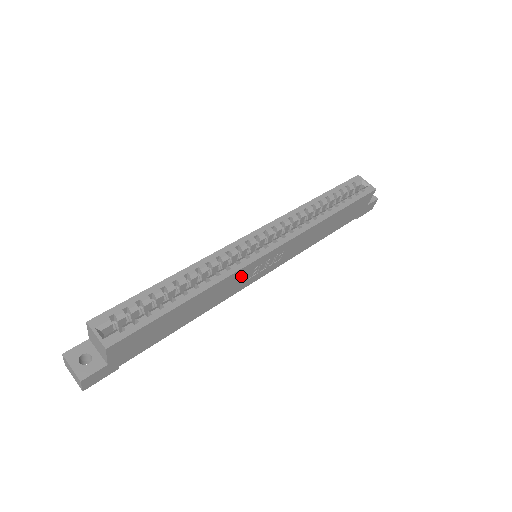
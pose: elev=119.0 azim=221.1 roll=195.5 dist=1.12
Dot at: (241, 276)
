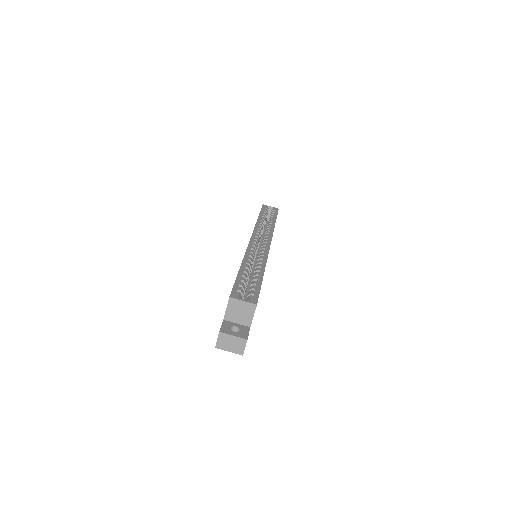
Dot at: occluded
